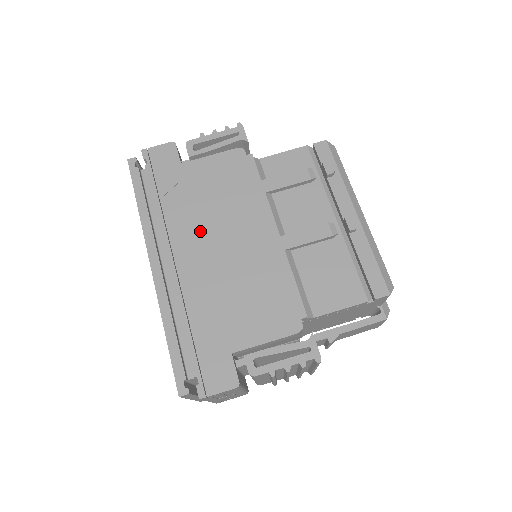
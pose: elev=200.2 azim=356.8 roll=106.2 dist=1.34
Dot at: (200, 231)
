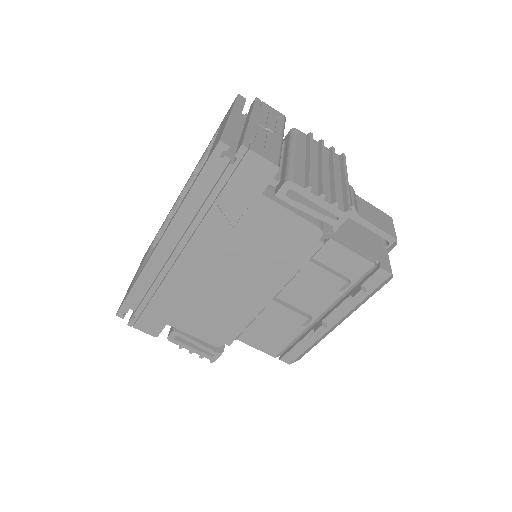
Dot at: (219, 255)
